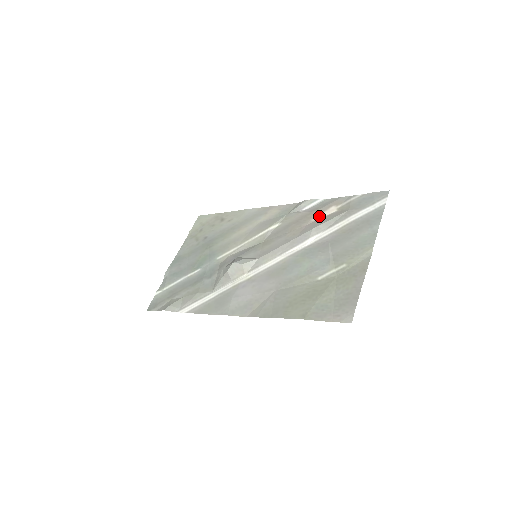
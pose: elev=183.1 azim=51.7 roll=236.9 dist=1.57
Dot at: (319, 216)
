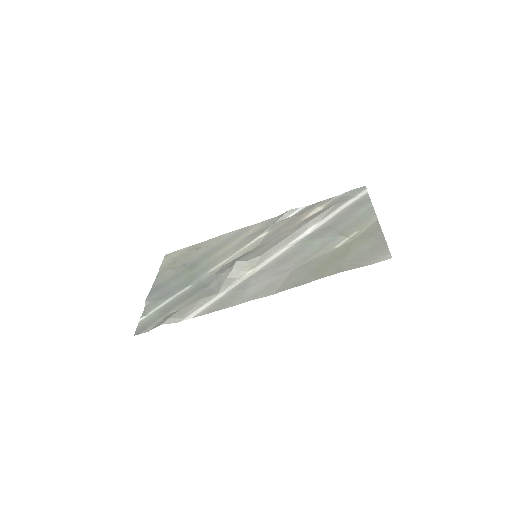
Dot at: (308, 215)
